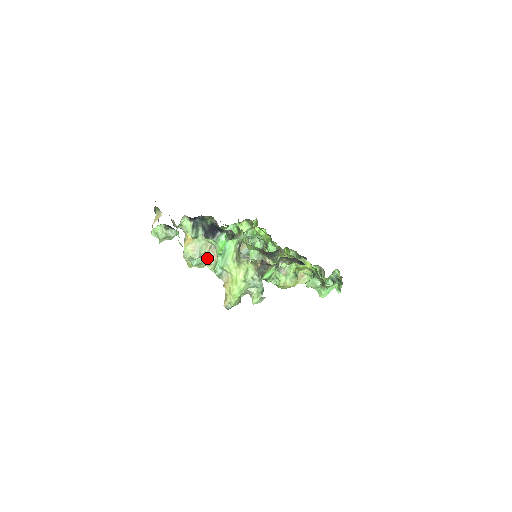
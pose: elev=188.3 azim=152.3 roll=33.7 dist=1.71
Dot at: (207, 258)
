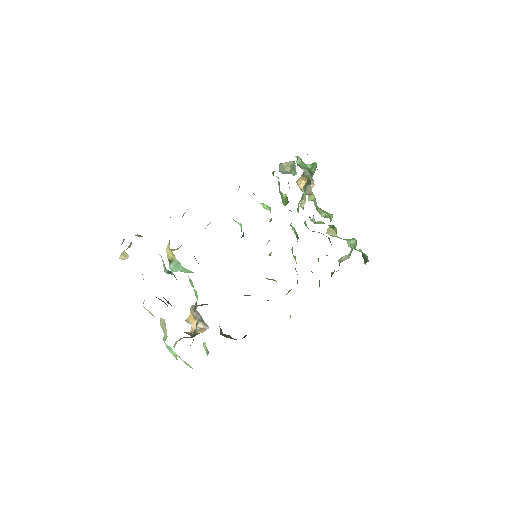
Dot at: (161, 324)
